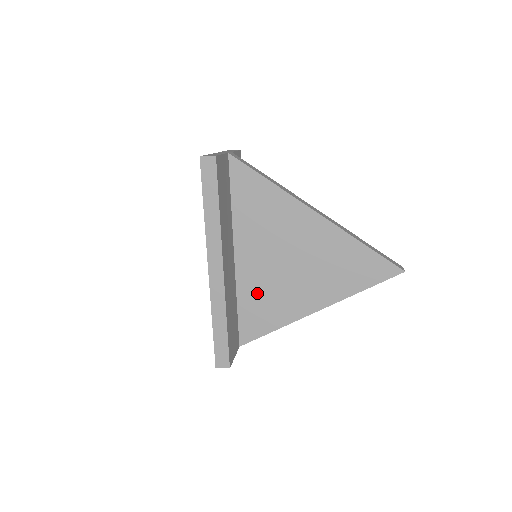
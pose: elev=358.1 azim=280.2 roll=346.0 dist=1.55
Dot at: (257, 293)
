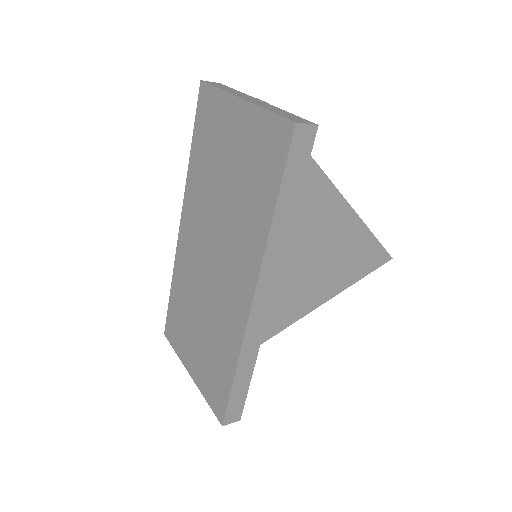
Dot at: occluded
